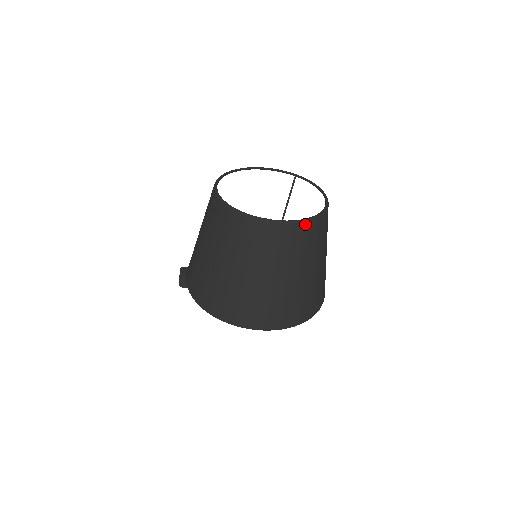
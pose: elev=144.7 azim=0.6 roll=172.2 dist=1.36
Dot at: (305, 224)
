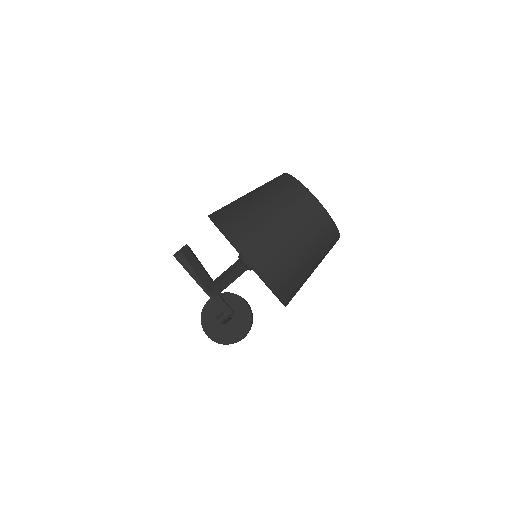
Dot at: (326, 215)
